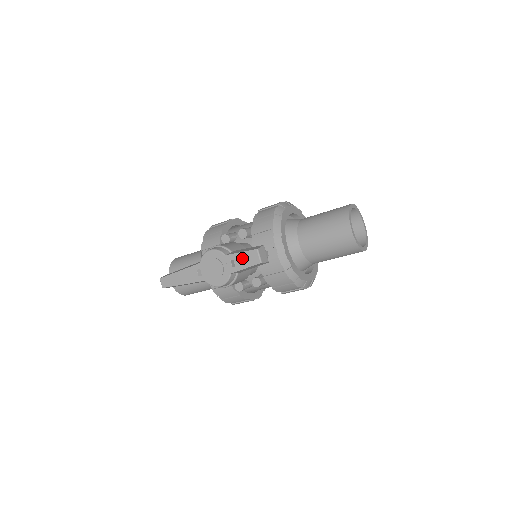
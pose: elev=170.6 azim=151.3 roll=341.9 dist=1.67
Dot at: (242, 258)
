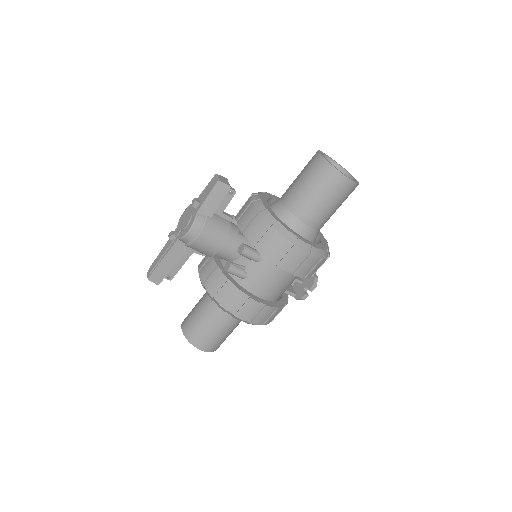
Dot at: (205, 192)
